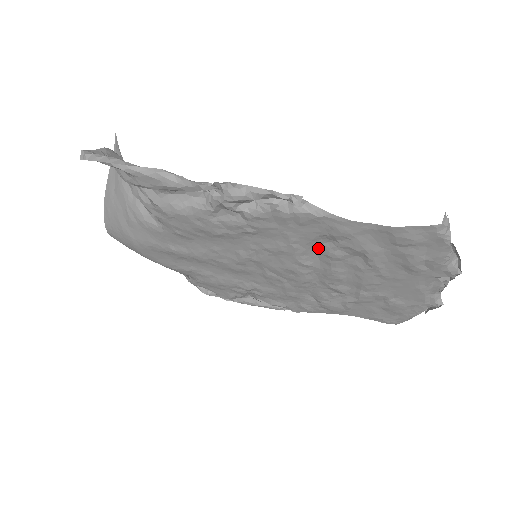
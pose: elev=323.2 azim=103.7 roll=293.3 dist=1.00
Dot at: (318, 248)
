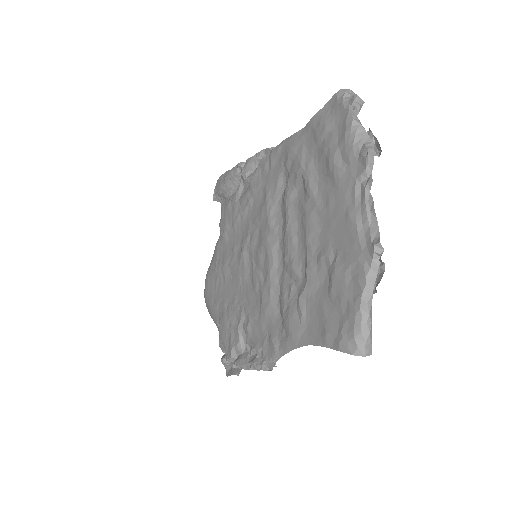
Dot at: (282, 199)
